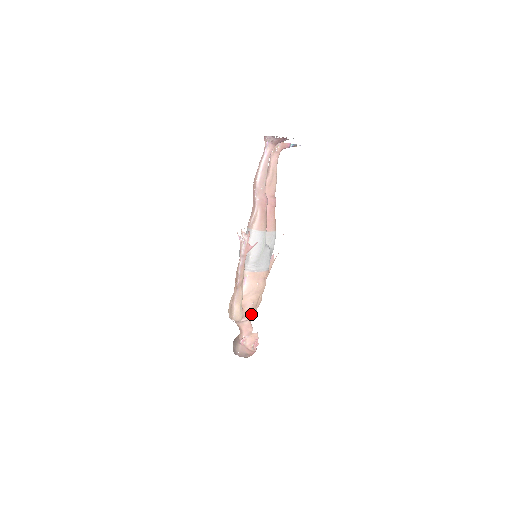
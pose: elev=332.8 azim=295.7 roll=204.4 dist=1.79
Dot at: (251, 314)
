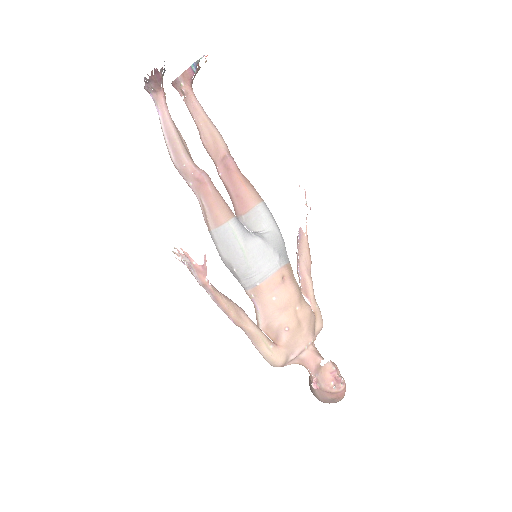
Dot at: (301, 341)
